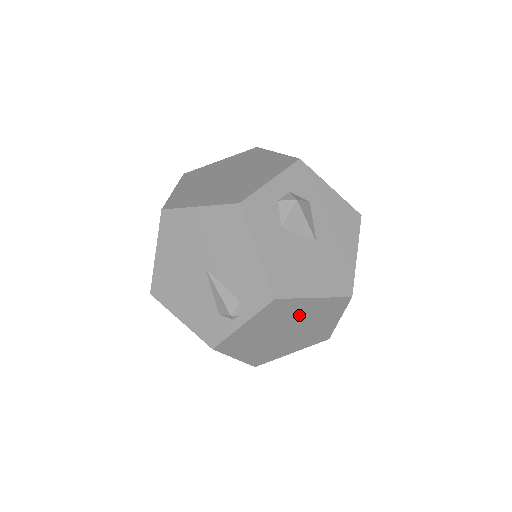
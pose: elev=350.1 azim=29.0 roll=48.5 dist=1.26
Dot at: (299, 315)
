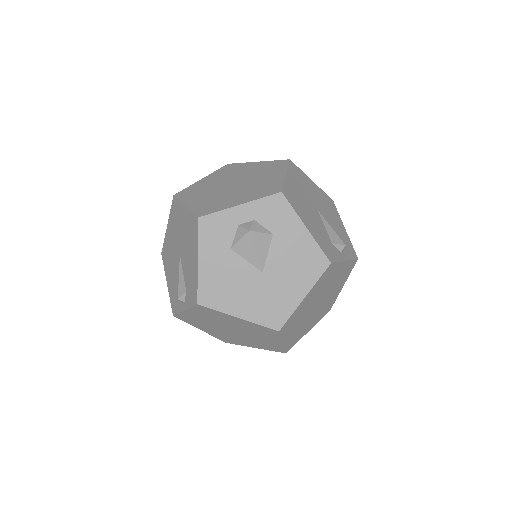
Dot at: (234, 324)
